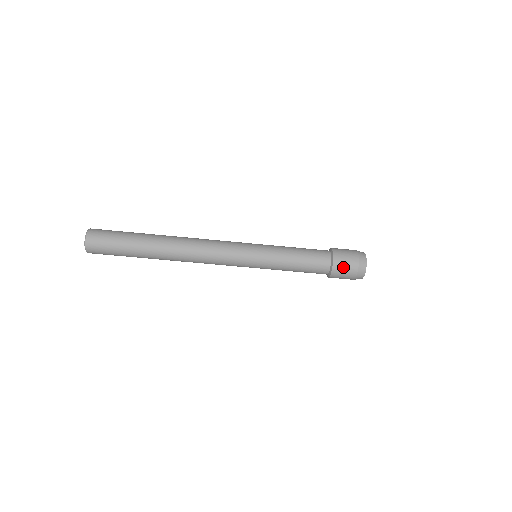
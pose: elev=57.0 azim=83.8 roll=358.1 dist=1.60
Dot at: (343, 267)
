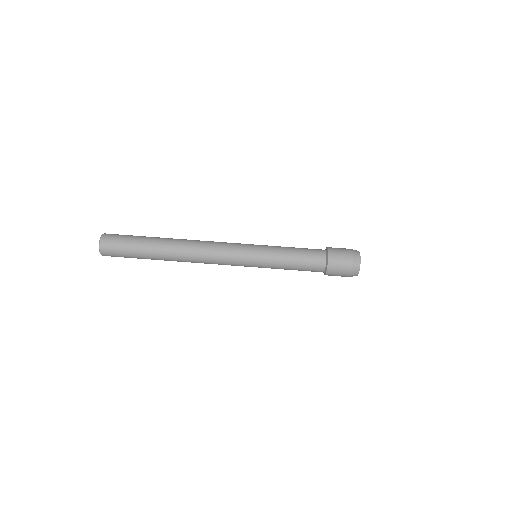
Dot at: (338, 262)
